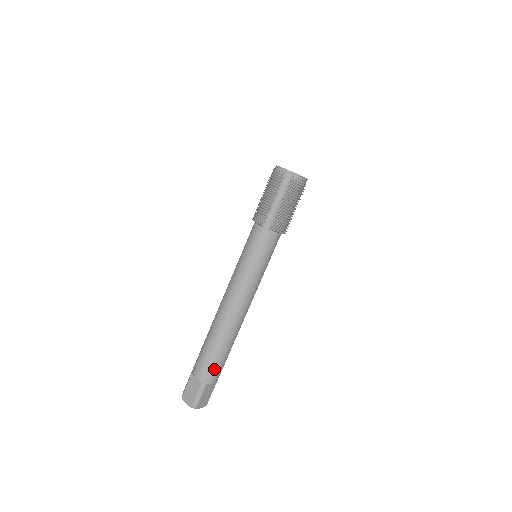
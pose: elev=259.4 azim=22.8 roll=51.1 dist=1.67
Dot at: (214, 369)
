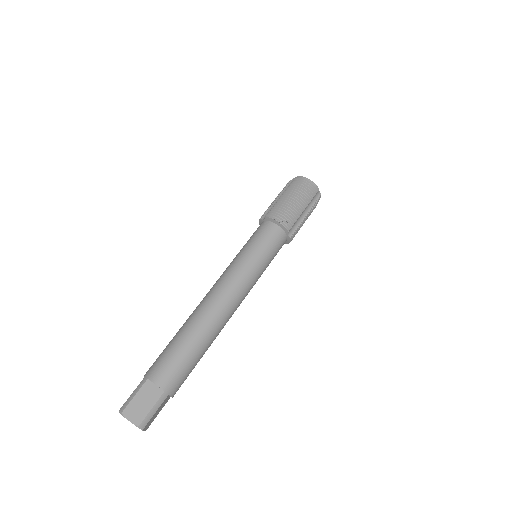
Dot at: (163, 361)
